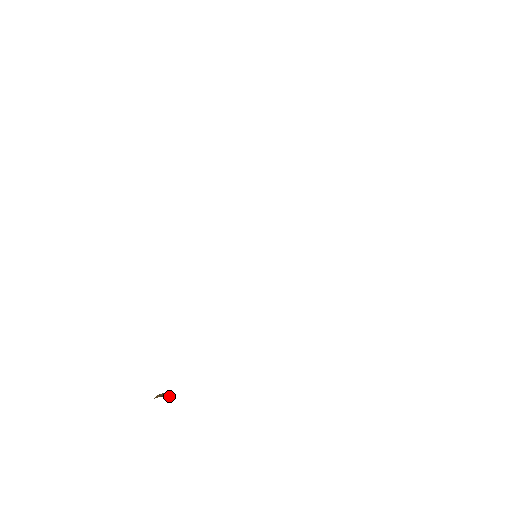
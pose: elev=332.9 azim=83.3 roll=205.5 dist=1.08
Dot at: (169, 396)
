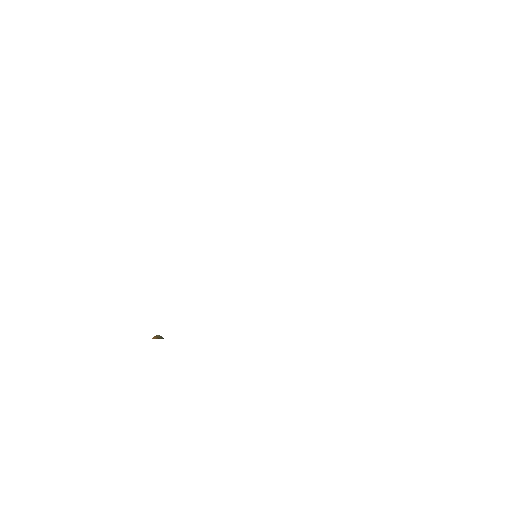
Dot at: (163, 338)
